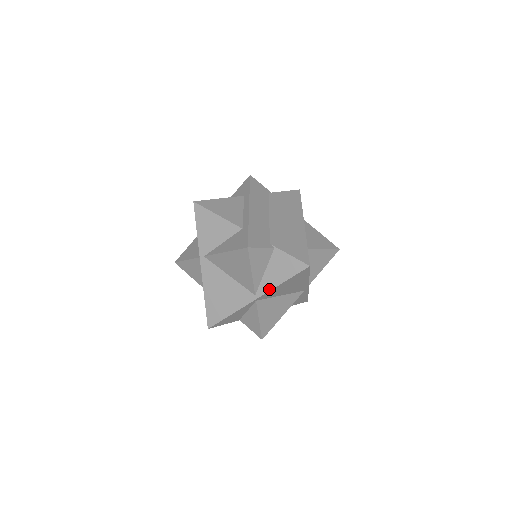
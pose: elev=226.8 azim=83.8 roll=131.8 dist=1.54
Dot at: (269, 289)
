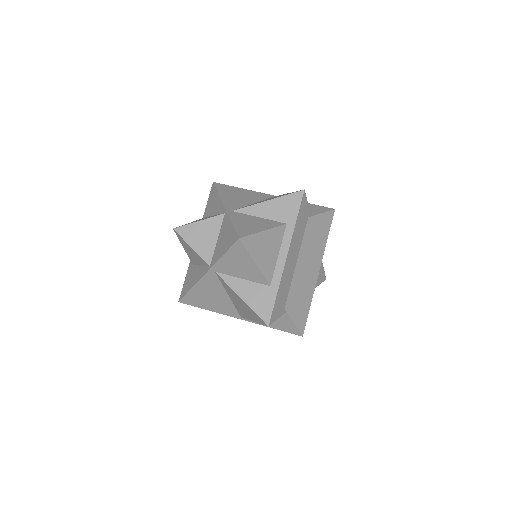
Dot at: (257, 323)
